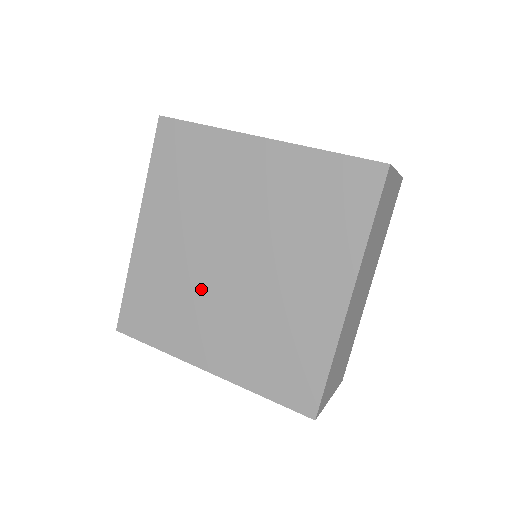
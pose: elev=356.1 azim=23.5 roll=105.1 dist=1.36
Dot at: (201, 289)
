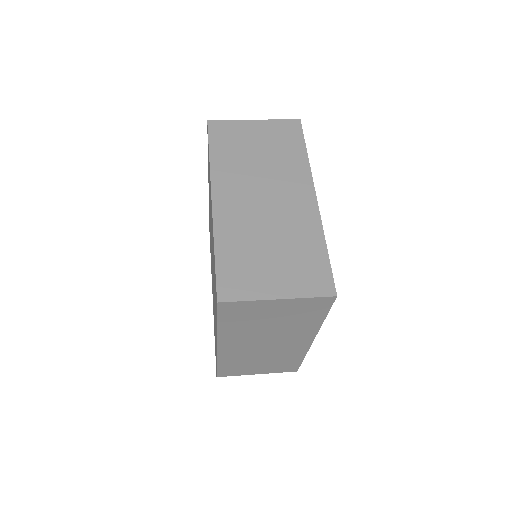
Dot at: (211, 256)
